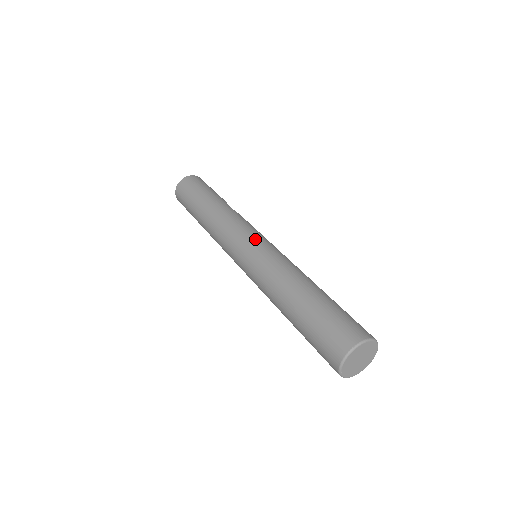
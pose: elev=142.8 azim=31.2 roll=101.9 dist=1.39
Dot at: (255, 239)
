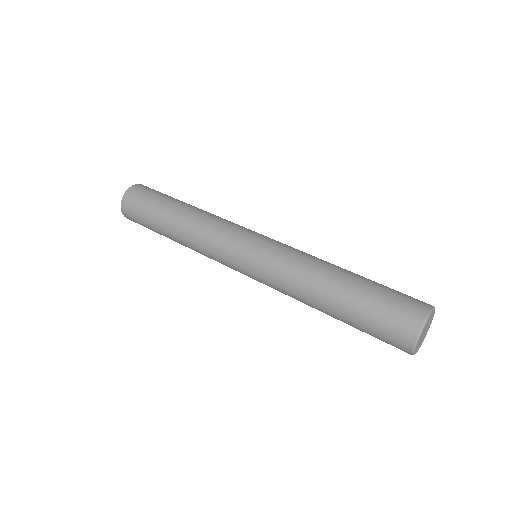
Dot at: (256, 236)
